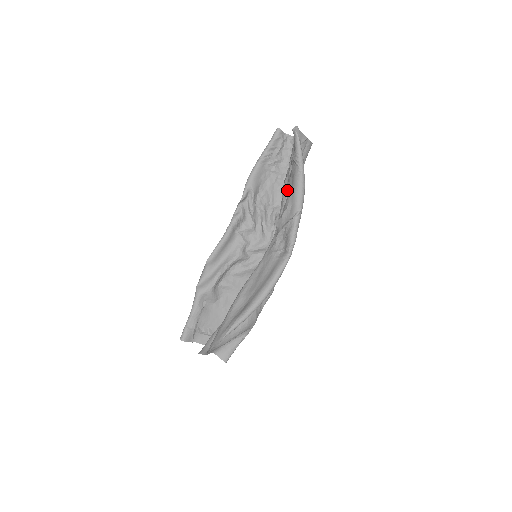
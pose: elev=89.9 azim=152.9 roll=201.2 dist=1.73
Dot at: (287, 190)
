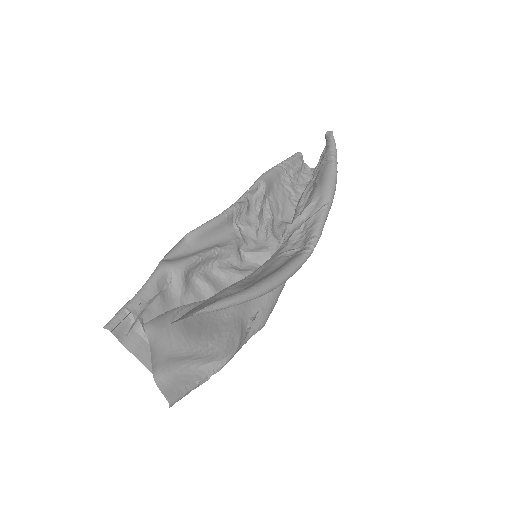
Dot at: (306, 199)
